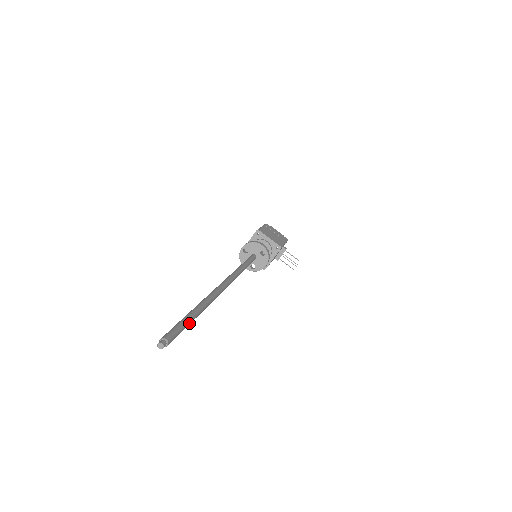
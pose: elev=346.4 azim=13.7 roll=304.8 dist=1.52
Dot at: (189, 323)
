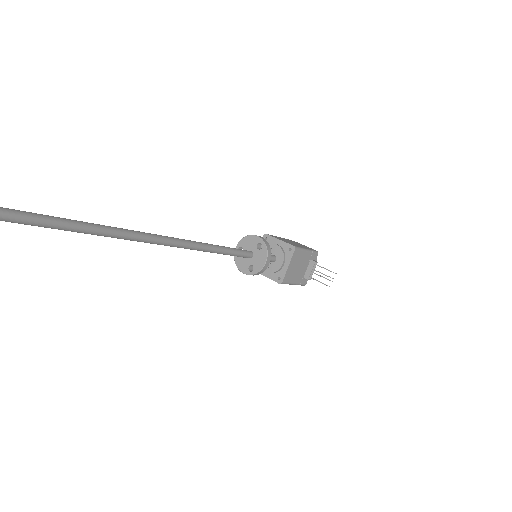
Dot at: (16, 215)
